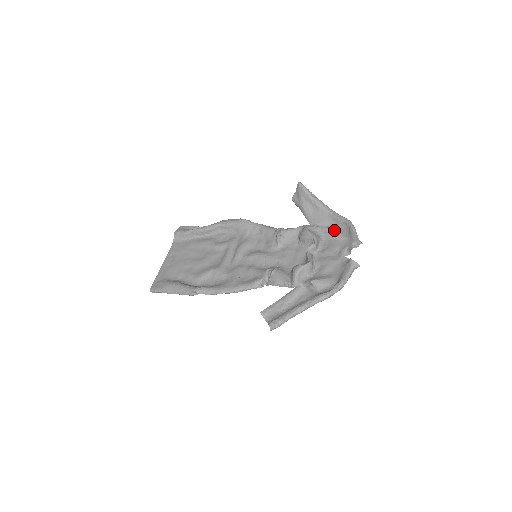
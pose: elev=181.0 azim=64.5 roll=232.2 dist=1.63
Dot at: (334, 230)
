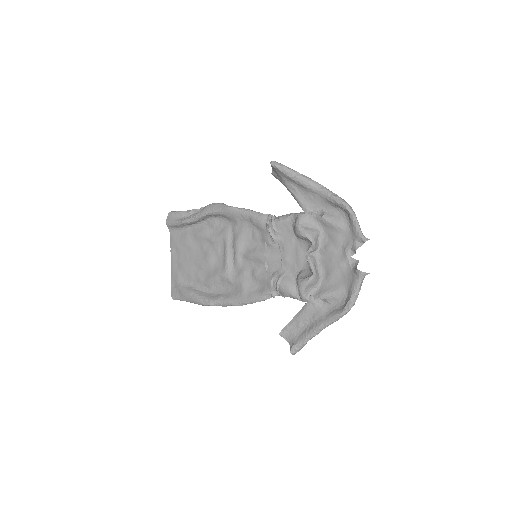
Dot at: (331, 218)
